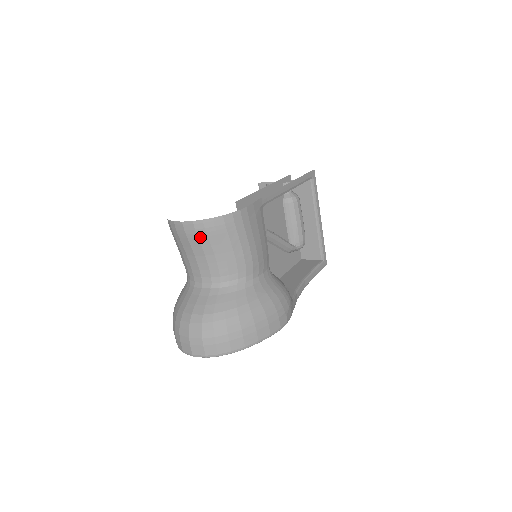
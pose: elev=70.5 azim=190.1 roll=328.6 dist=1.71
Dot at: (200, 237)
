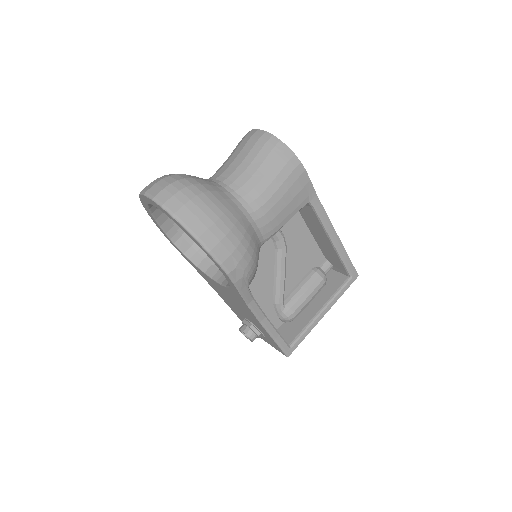
Dot at: (257, 144)
